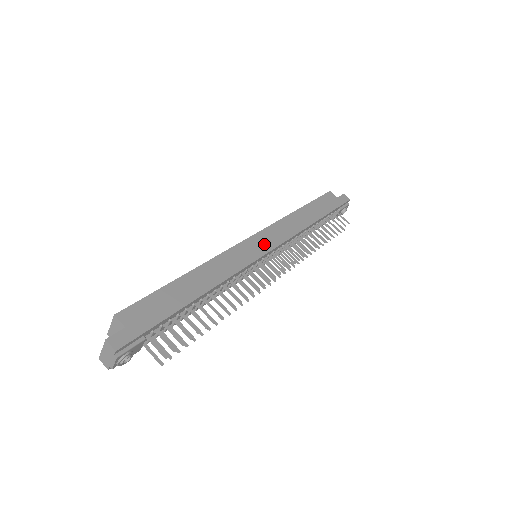
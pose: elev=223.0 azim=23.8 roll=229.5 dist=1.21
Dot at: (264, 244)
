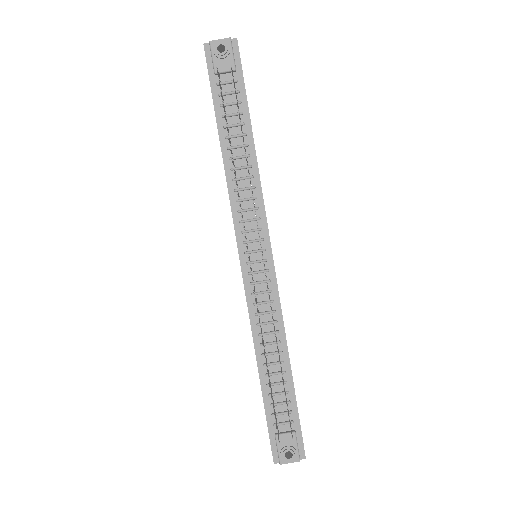
Dot at: occluded
